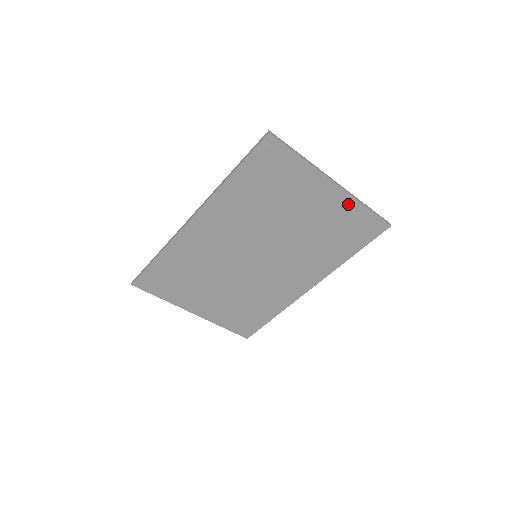
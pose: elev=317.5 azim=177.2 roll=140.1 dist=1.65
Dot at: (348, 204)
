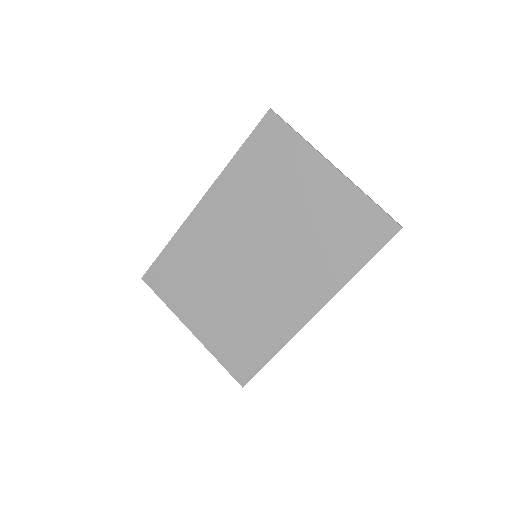
Dot at: (349, 193)
